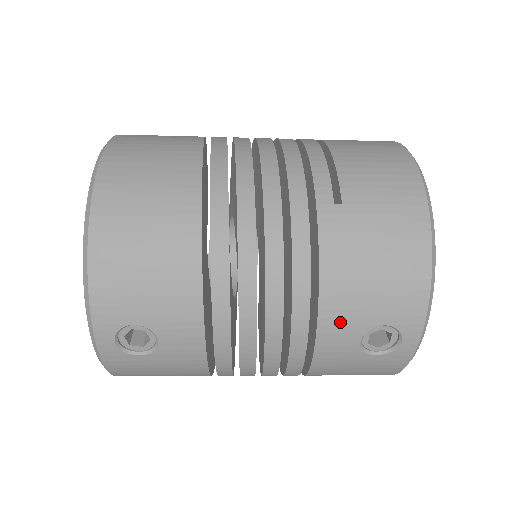
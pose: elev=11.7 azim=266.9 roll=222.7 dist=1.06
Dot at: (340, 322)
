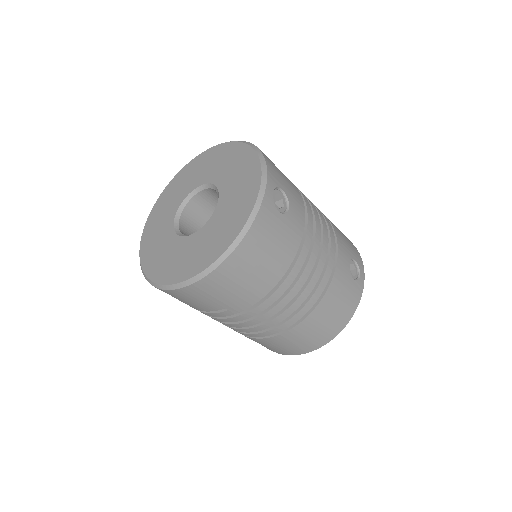
Dot at: (343, 247)
